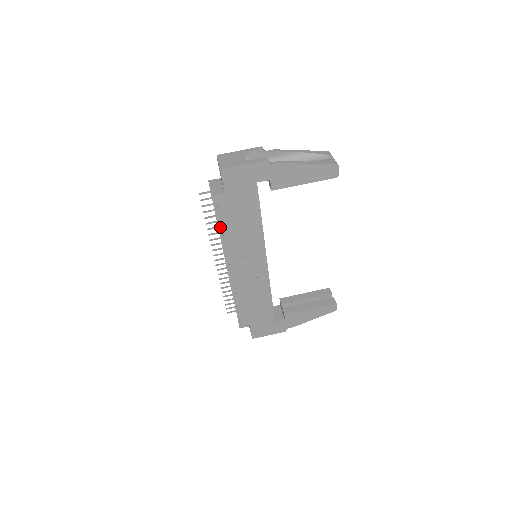
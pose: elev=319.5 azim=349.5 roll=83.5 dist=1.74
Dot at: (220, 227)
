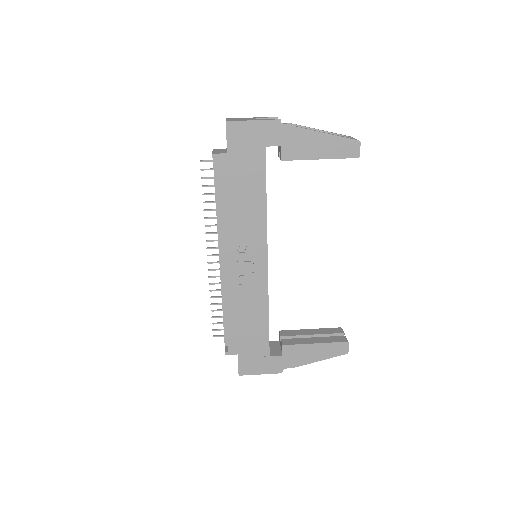
Dot at: (218, 205)
